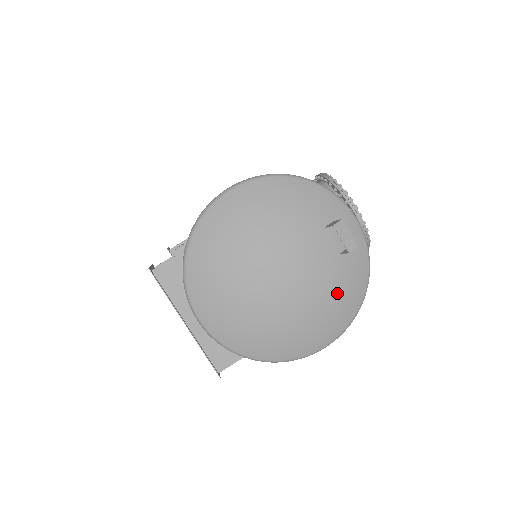
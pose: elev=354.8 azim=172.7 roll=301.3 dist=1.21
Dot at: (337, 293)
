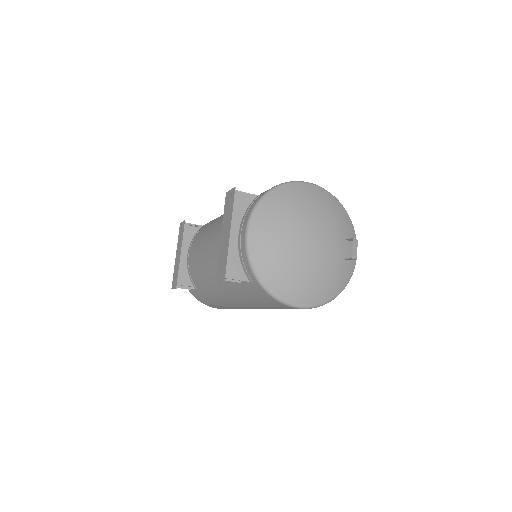
Dot at: (329, 278)
